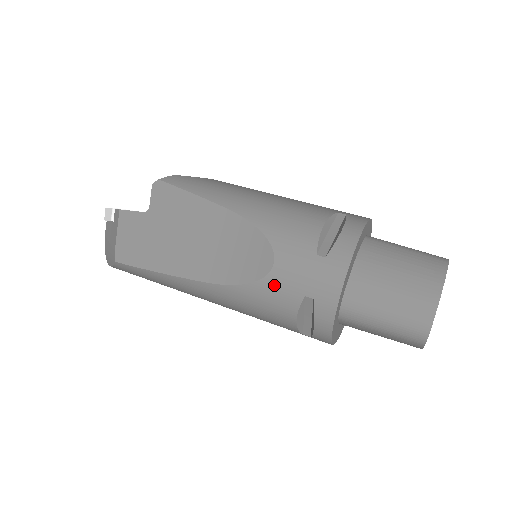
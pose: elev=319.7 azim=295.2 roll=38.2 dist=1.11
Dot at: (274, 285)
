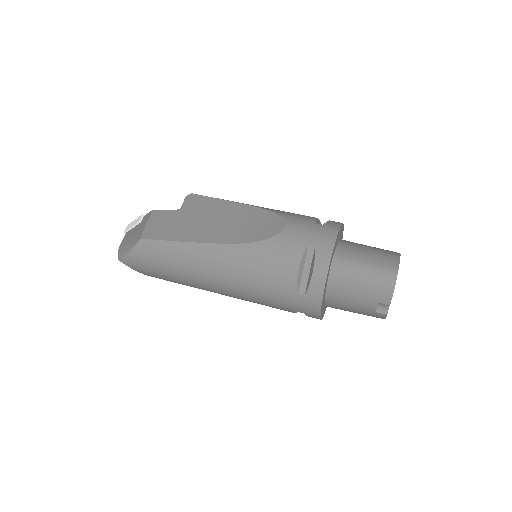
Dot at: (285, 239)
